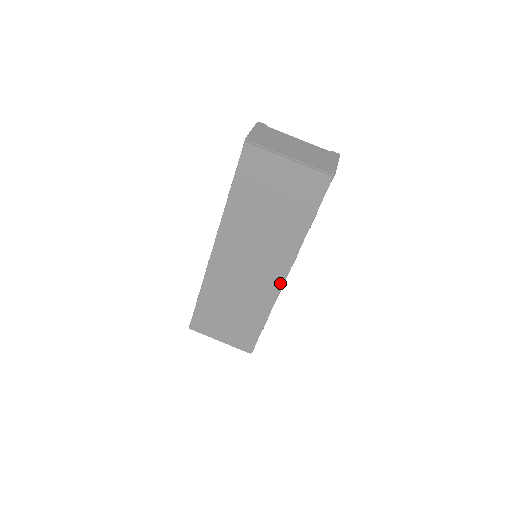
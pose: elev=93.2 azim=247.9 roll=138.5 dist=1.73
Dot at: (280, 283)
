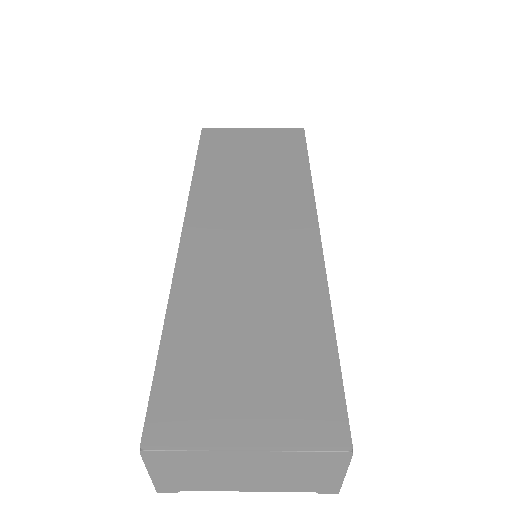
Dot at: (314, 238)
